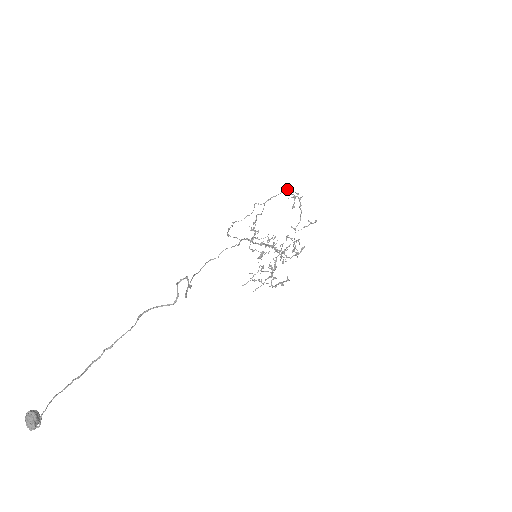
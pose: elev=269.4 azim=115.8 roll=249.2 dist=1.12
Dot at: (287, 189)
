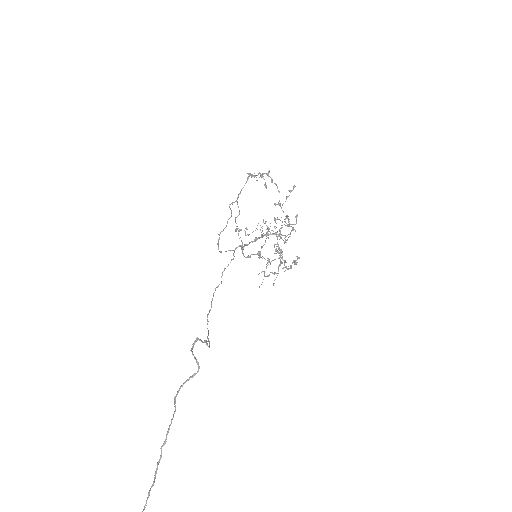
Dot at: occluded
